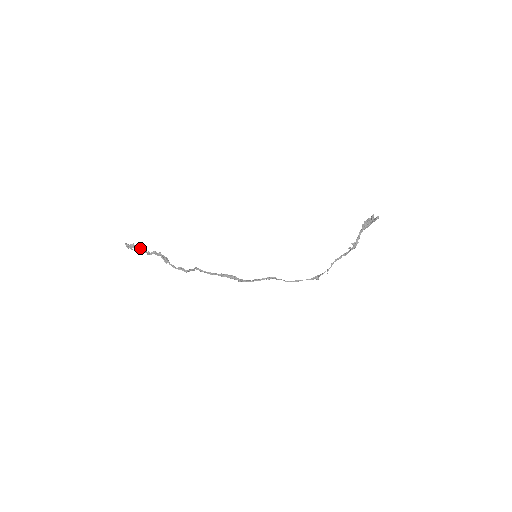
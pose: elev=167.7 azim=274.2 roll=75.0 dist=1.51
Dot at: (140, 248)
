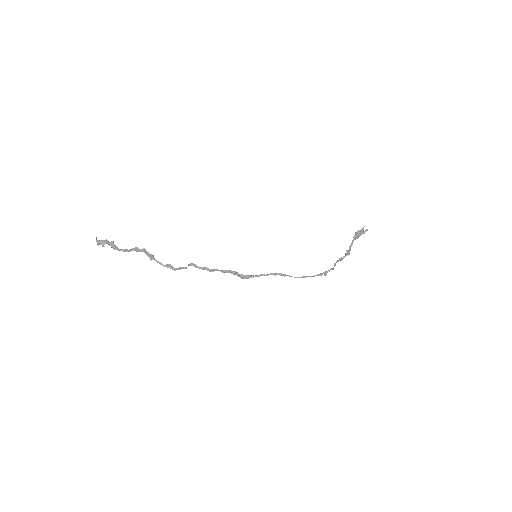
Dot at: (114, 245)
